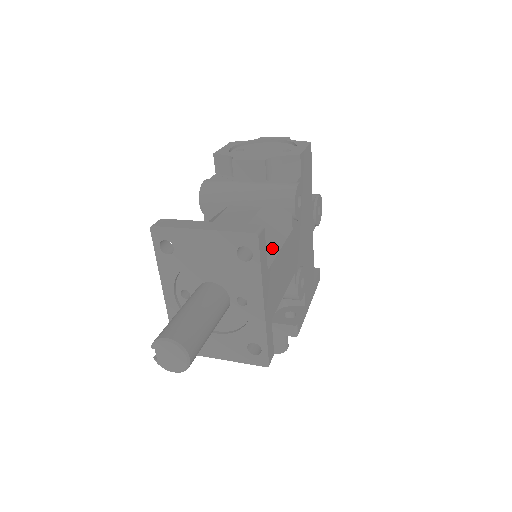
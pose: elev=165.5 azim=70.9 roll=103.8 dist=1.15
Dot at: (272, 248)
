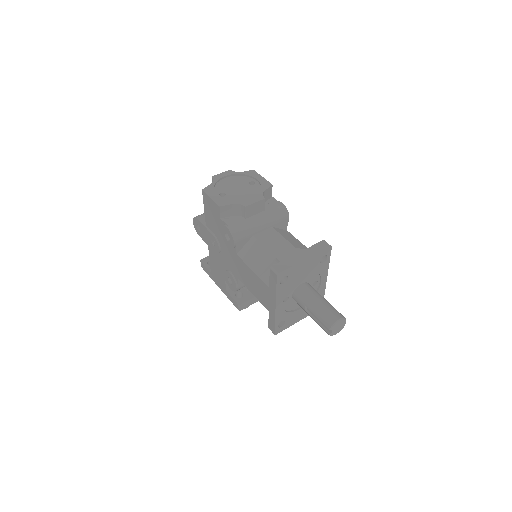
Dot at: (305, 248)
